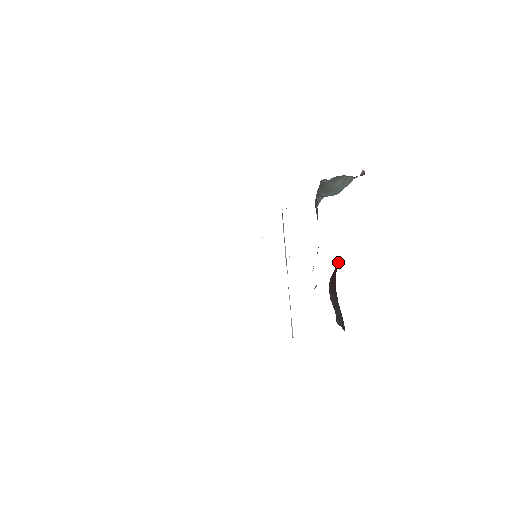
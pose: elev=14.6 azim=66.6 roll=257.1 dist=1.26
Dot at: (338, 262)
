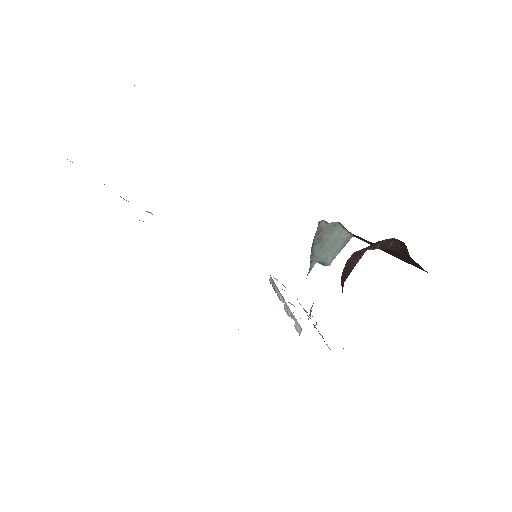
Dot at: (344, 281)
